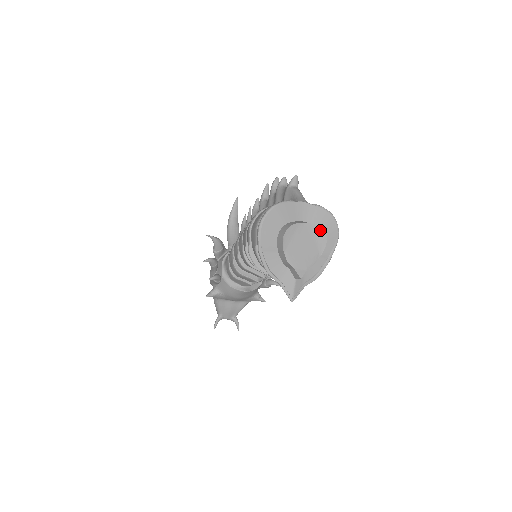
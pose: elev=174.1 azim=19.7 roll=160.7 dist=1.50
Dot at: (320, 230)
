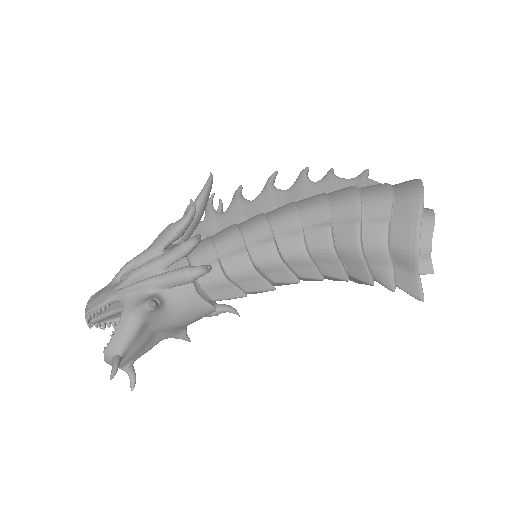
Dot at: occluded
